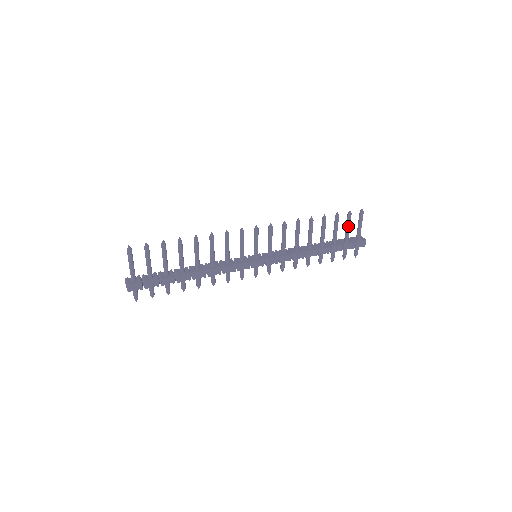
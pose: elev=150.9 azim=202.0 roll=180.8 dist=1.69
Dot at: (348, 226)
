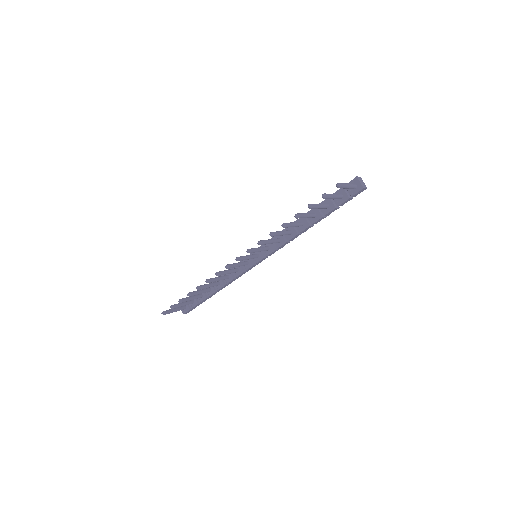
Dot at: occluded
